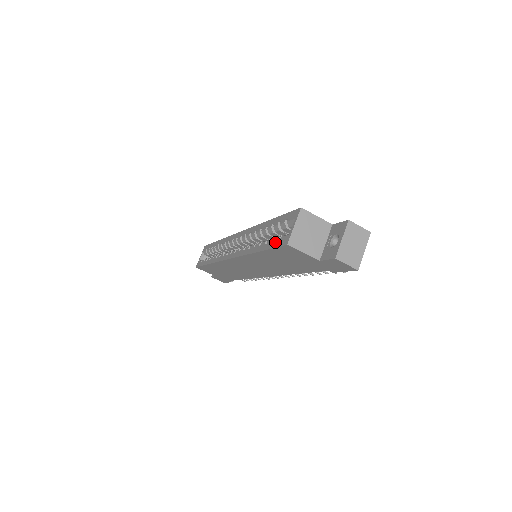
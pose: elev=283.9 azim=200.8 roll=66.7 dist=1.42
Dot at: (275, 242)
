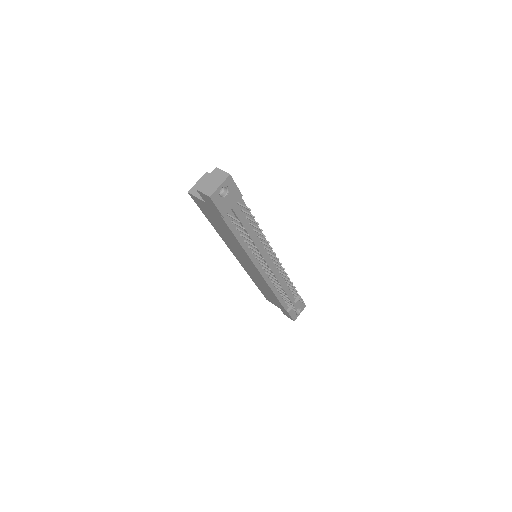
Dot at: occluded
